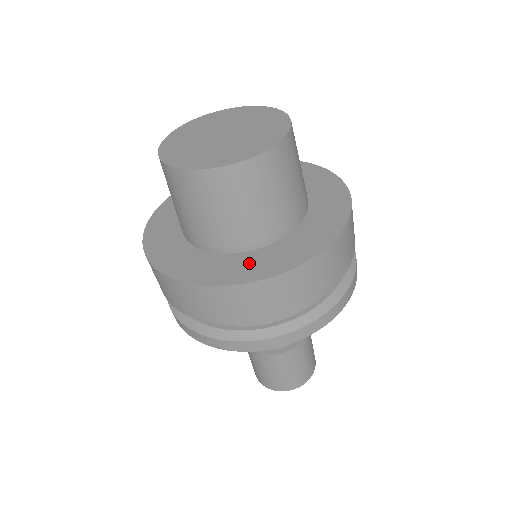
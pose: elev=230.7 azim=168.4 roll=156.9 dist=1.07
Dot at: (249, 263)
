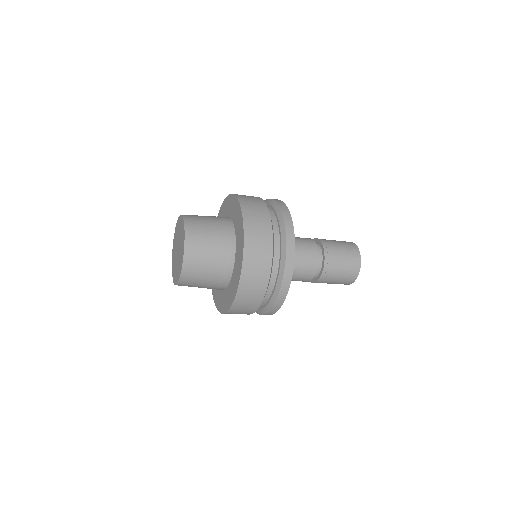
Dot at: occluded
